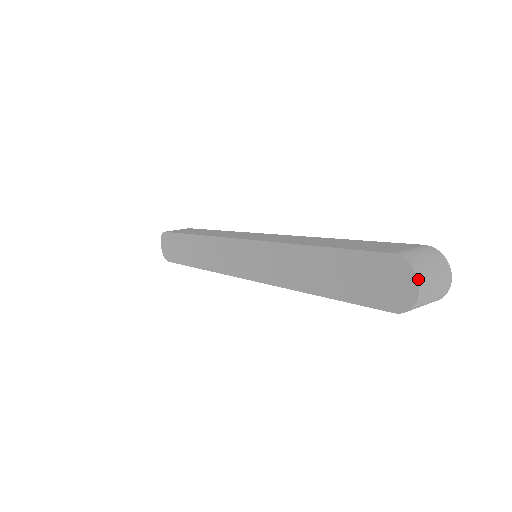
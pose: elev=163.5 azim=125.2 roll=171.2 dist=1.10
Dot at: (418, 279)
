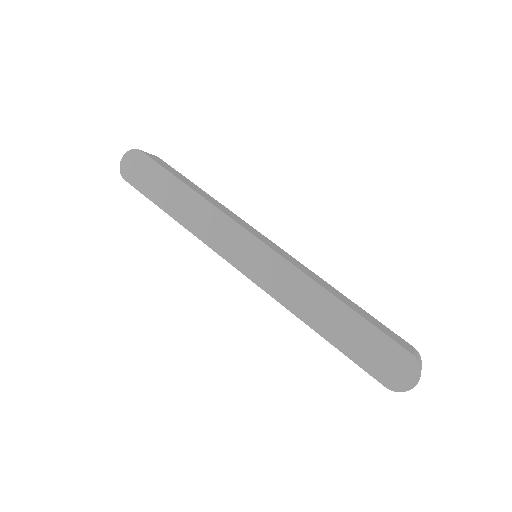
Dot at: occluded
